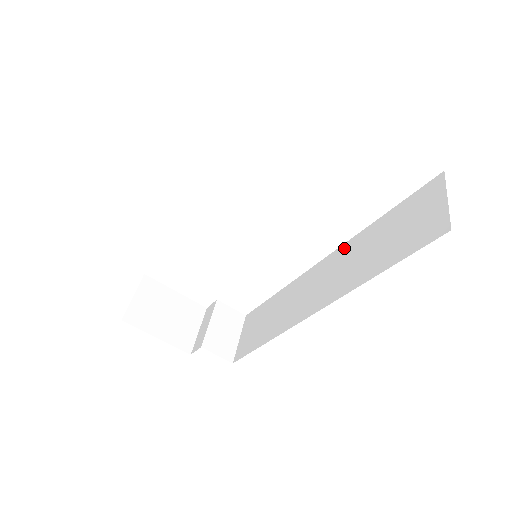
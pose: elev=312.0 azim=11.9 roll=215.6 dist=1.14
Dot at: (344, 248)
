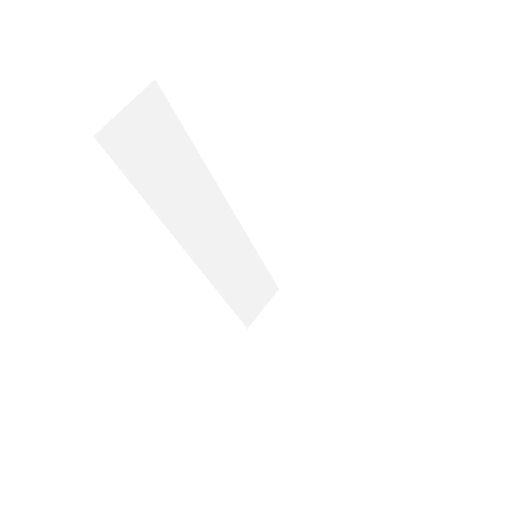
Dot at: occluded
